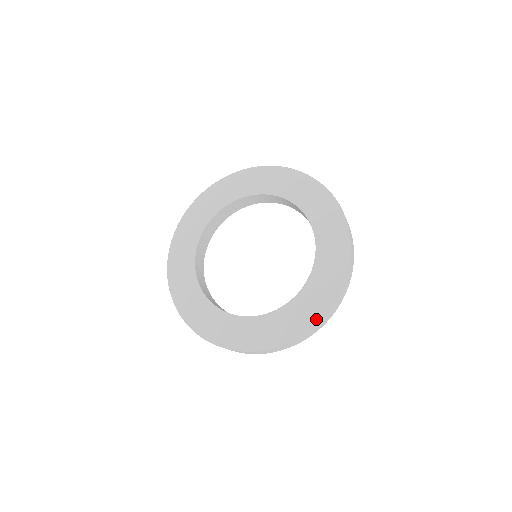
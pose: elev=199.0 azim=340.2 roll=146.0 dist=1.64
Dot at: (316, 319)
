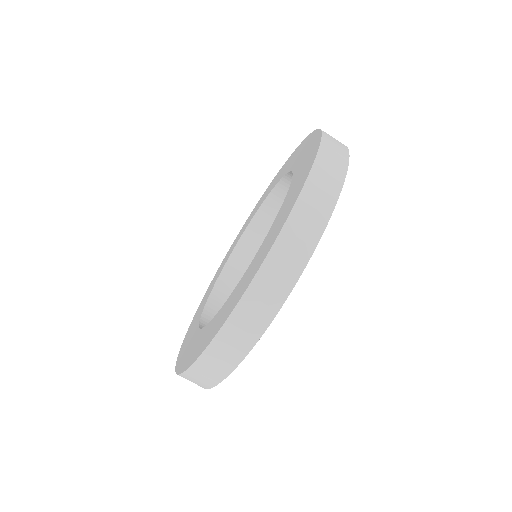
Dot at: (313, 159)
